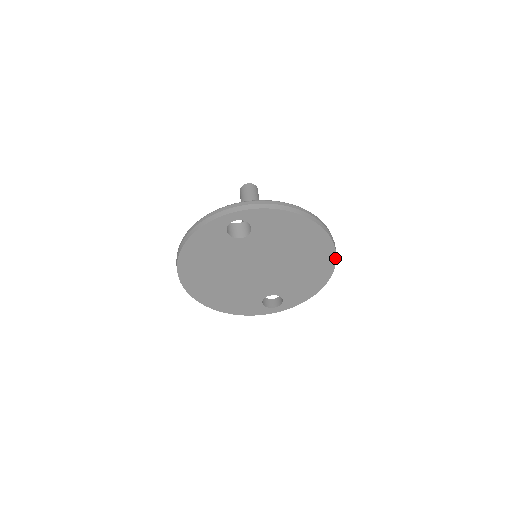
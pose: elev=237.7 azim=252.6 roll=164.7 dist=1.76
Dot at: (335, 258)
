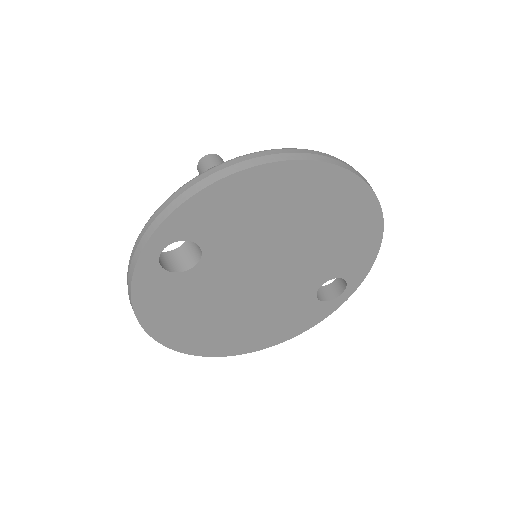
Dot at: (360, 180)
